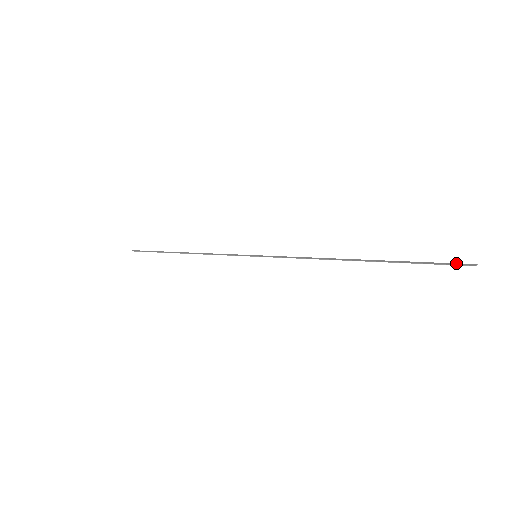
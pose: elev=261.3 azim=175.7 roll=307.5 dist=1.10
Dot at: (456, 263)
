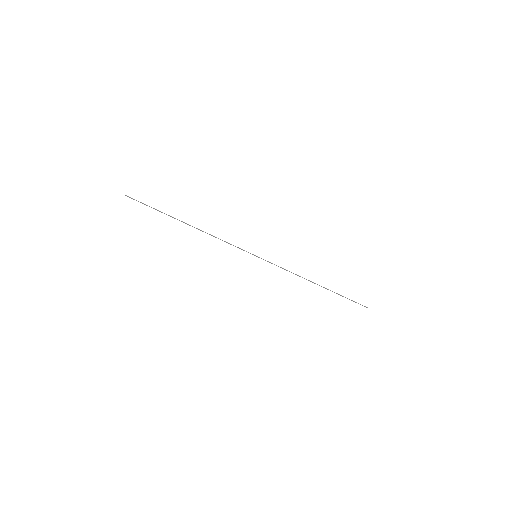
Dot at: (360, 304)
